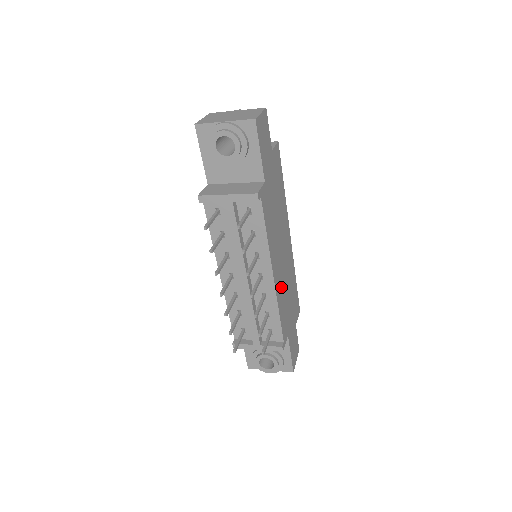
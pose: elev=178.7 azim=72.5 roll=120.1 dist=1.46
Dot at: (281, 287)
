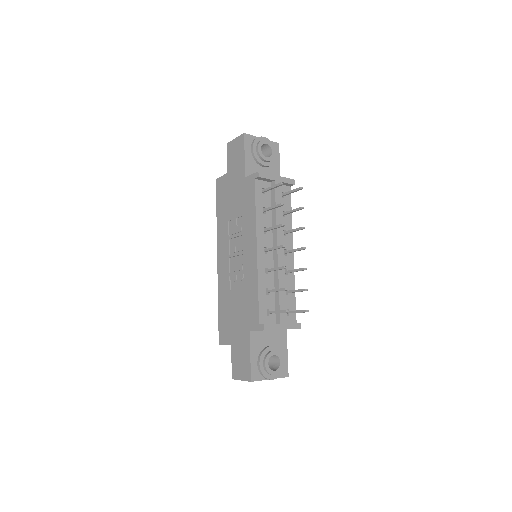
Dot at: occluded
